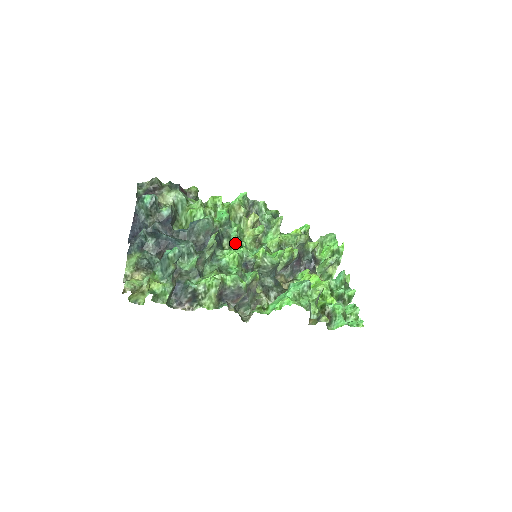
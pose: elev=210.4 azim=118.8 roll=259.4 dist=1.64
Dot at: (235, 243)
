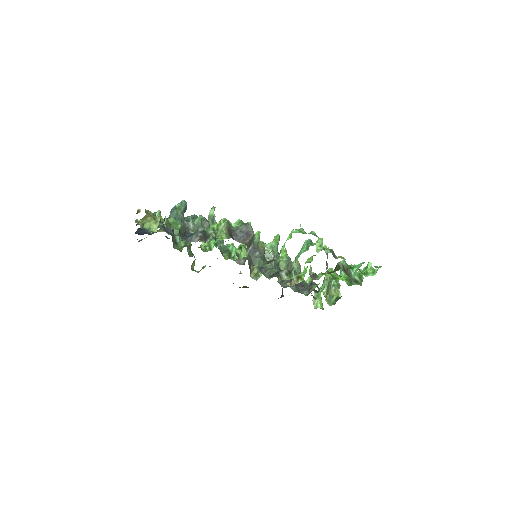
Dot at: (233, 248)
